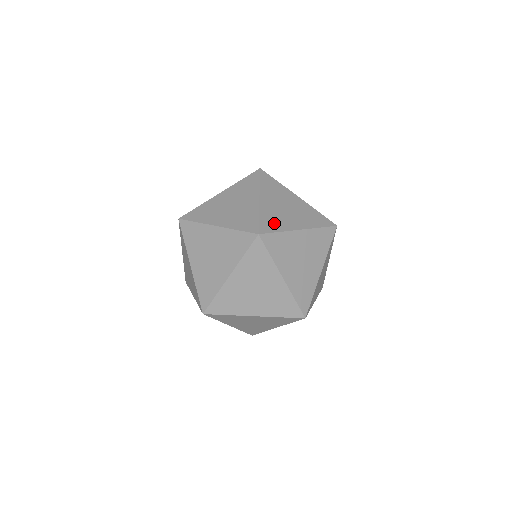
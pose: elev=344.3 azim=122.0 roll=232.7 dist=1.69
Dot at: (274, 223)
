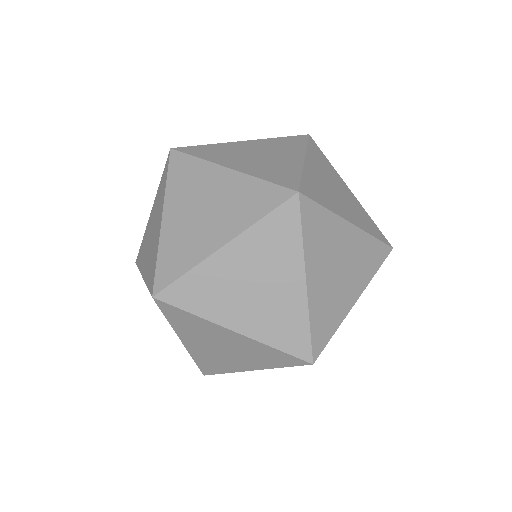
Dot at: (215, 366)
